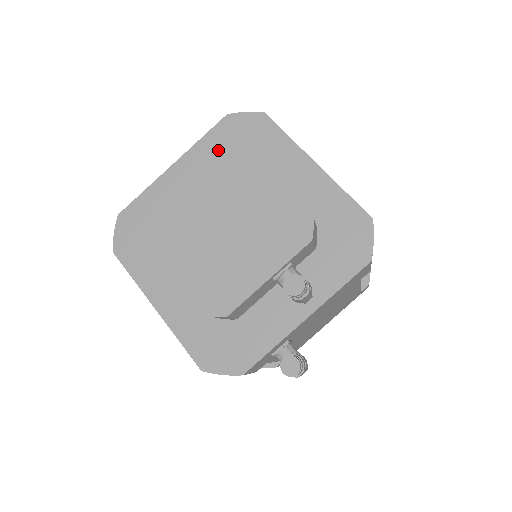
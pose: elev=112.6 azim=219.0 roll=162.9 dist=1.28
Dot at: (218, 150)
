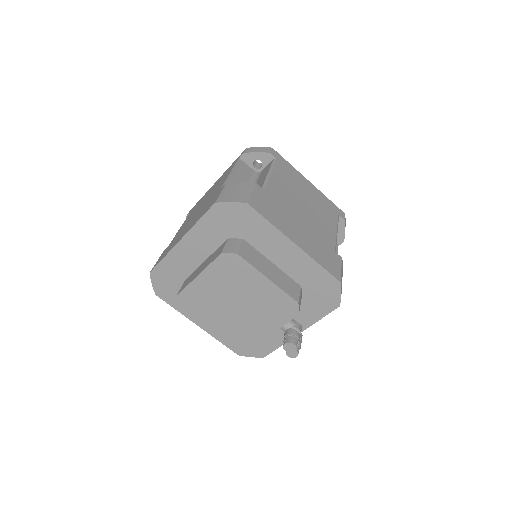
Dot at: (219, 257)
